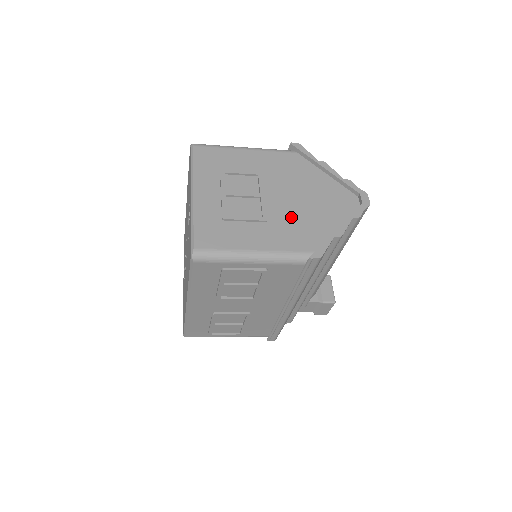
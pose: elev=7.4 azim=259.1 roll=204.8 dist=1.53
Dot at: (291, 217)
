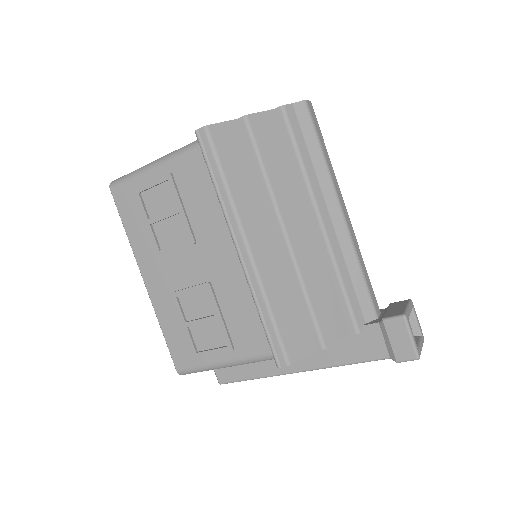
Dot at: occluded
